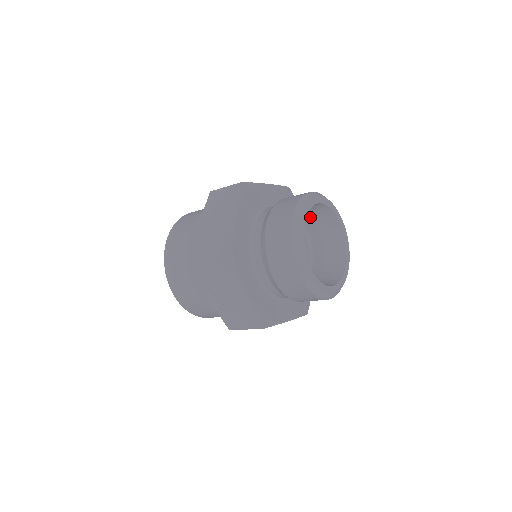
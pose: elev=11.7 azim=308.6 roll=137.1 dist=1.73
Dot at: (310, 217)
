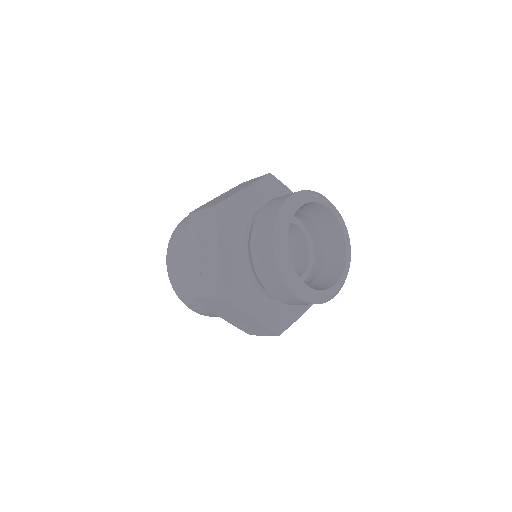
Dot at: (320, 232)
